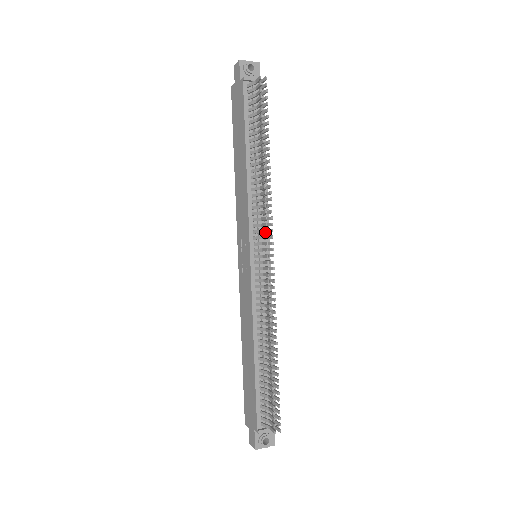
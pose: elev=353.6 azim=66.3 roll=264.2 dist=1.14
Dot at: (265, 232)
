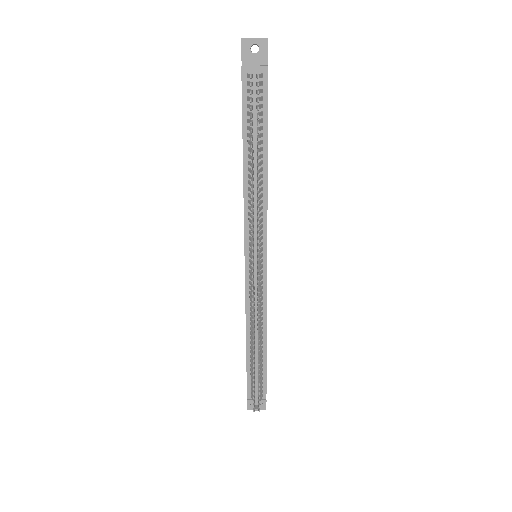
Dot at: (251, 247)
